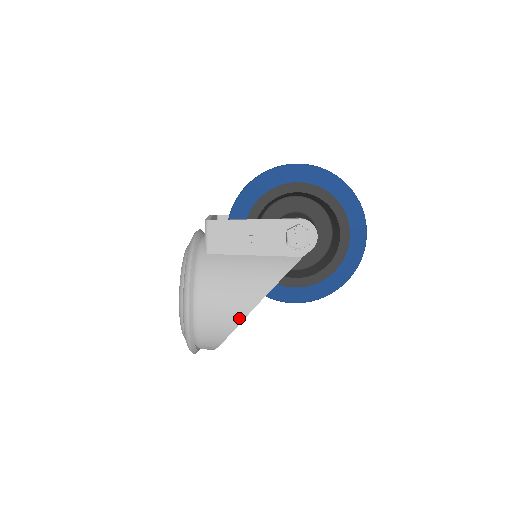
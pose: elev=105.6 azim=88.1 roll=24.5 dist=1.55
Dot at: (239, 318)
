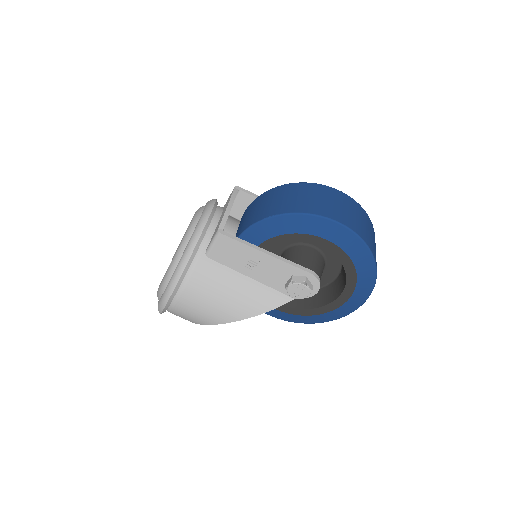
Dot at: (211, 322)
